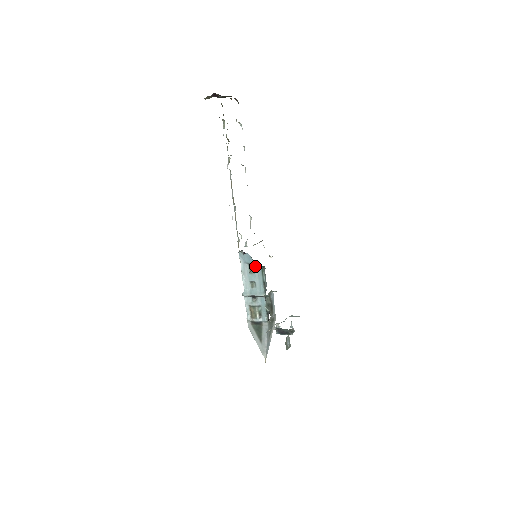
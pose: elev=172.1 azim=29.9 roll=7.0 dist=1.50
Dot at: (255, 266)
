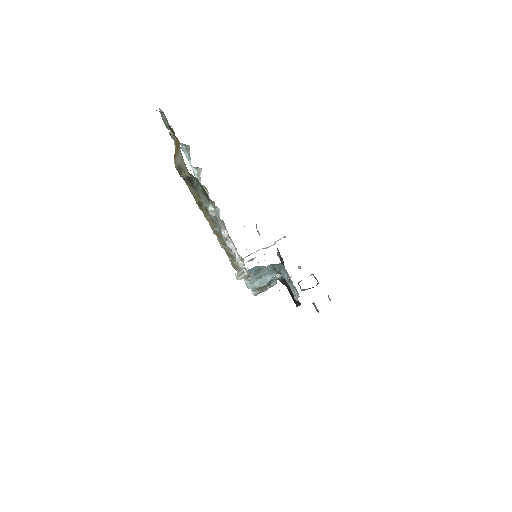
Dot at: (264, 267)
